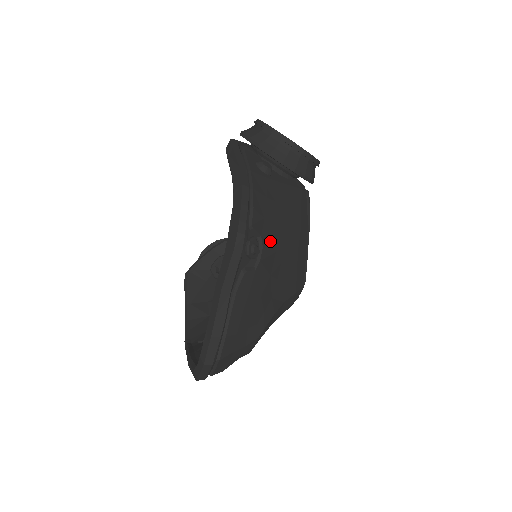
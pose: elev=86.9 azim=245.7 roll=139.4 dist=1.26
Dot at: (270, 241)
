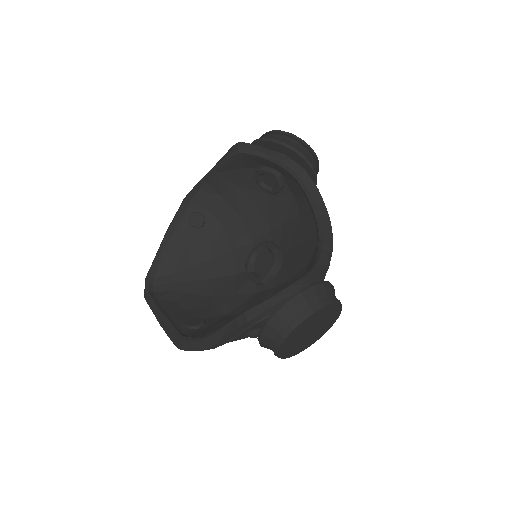
Dot at: occluded
